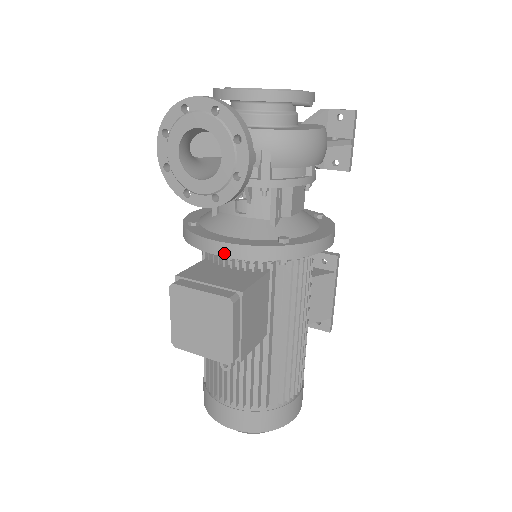
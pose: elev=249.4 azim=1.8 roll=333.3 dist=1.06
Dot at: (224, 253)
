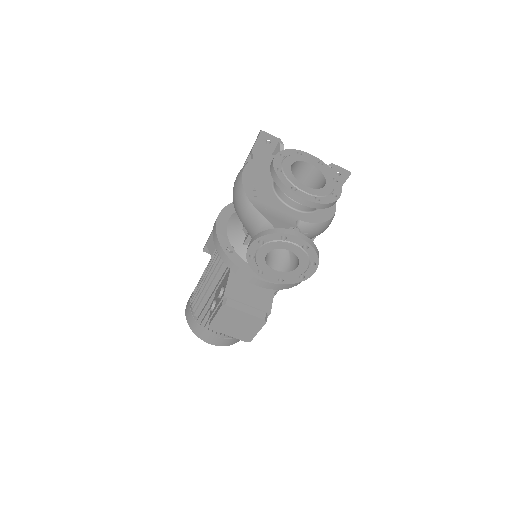
Dot at: (259, 285)
